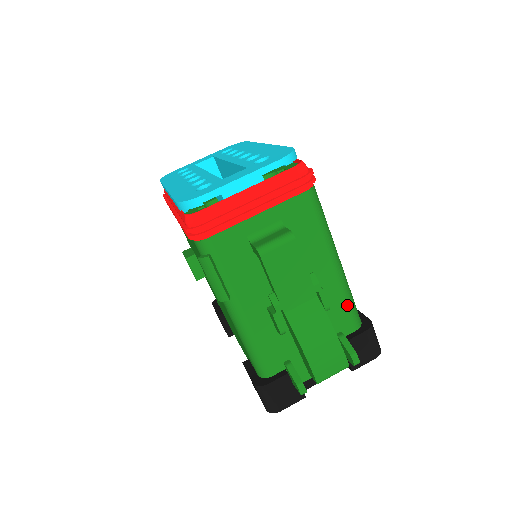
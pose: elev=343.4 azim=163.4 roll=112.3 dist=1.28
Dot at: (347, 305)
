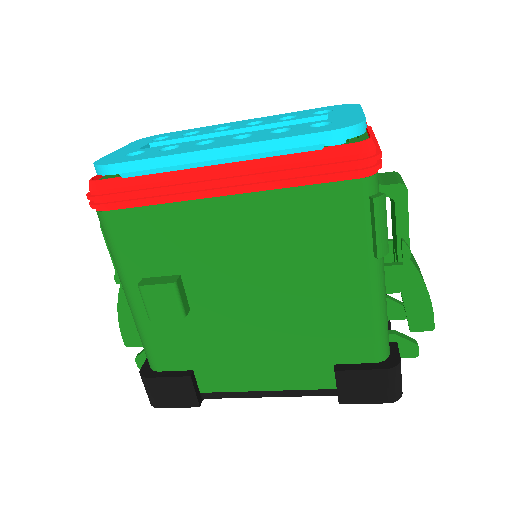
Dot at: occluded
